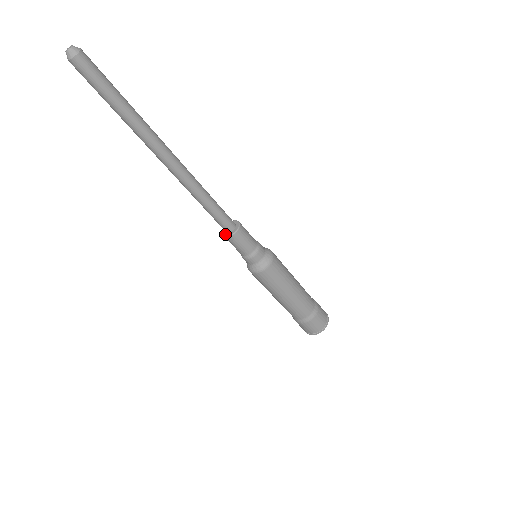
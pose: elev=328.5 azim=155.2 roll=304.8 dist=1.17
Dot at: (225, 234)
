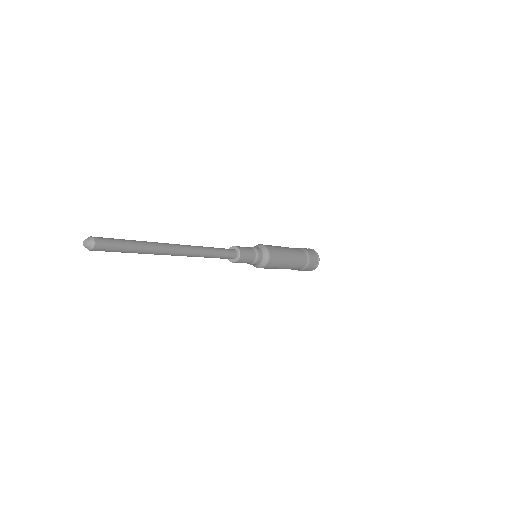
Dot at: occluded
